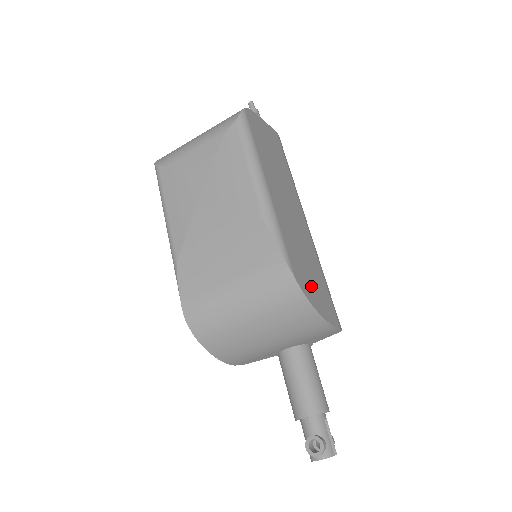
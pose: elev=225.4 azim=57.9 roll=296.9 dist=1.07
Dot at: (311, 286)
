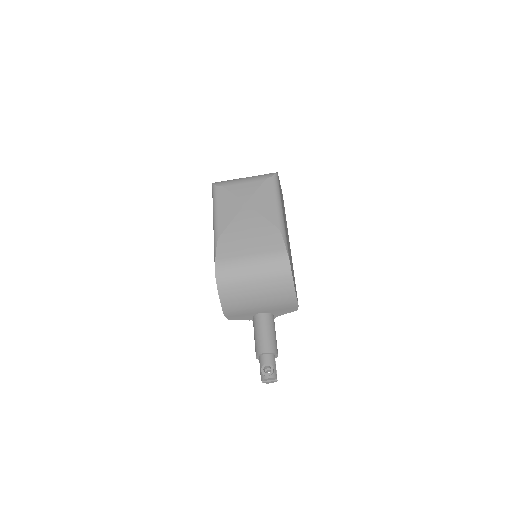
Dot at: occluded
